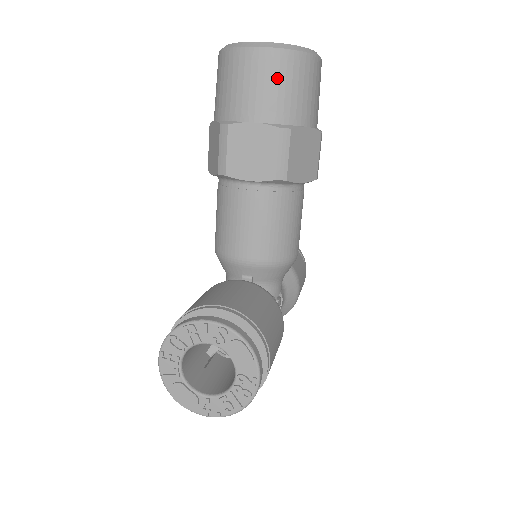
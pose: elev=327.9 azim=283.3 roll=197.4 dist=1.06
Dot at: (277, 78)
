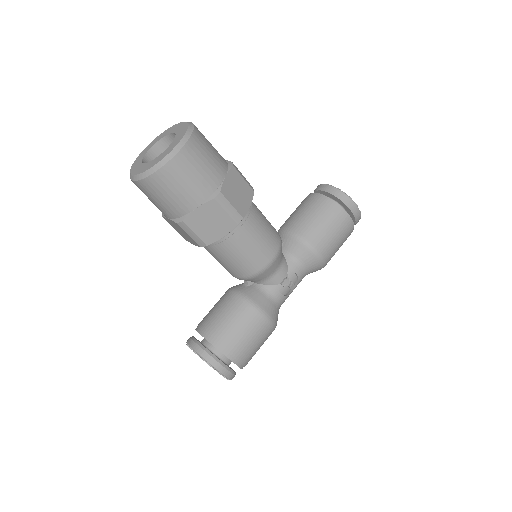
Dot at: (153, 196)
